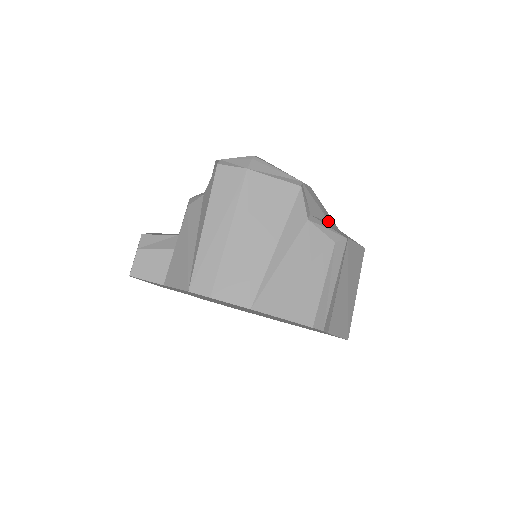
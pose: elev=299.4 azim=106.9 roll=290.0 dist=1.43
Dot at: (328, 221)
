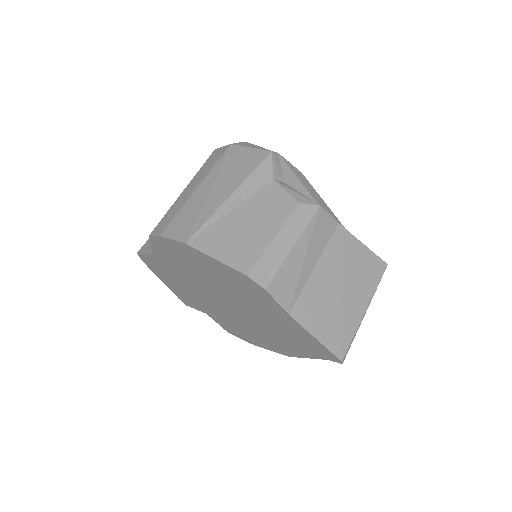
Dot at: occluded
